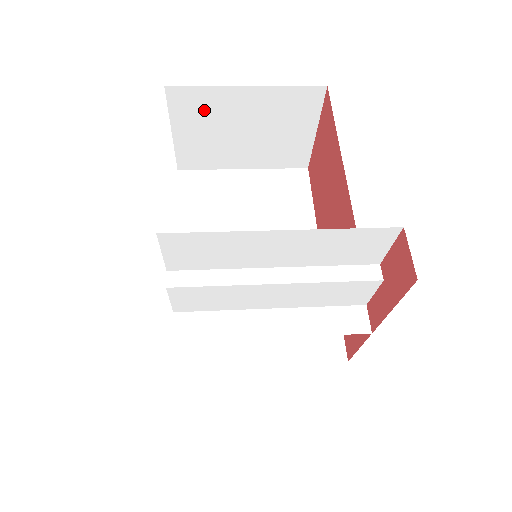
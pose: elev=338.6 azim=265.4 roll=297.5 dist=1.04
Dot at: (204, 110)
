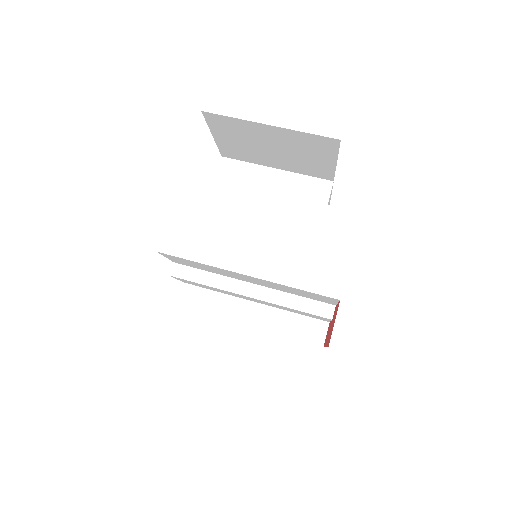
Dot at: (236, 130)
